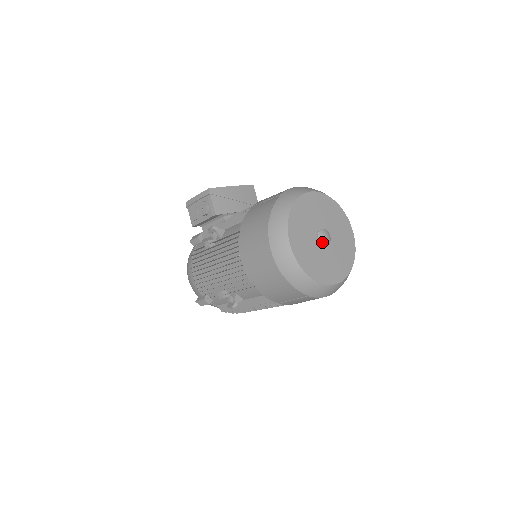
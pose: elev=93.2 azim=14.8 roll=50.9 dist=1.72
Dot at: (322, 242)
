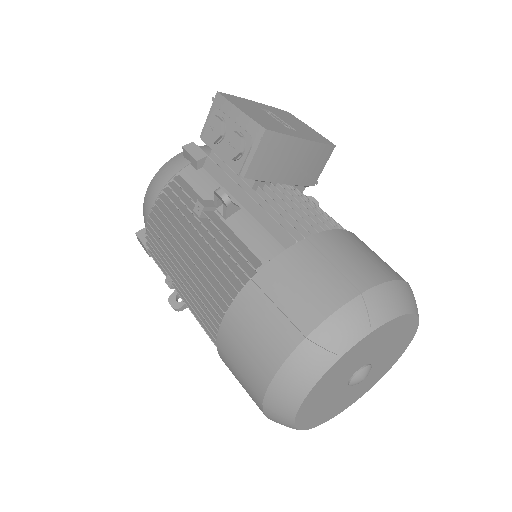
Dot at: (352, 383)
